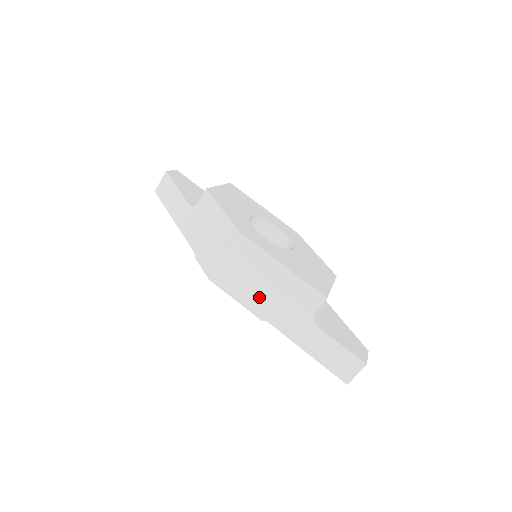
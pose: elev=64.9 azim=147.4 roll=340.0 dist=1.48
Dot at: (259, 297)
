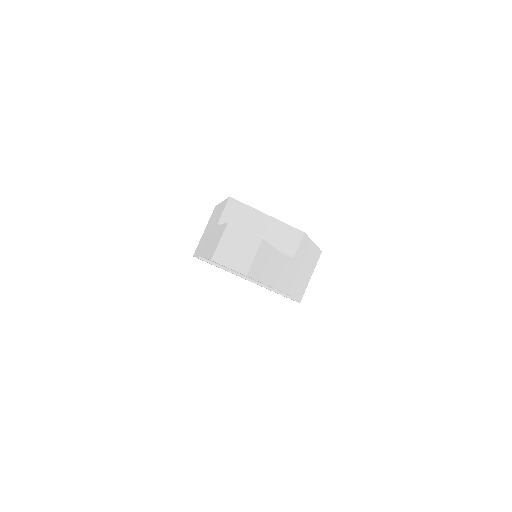
Dot at: (204, 240)
